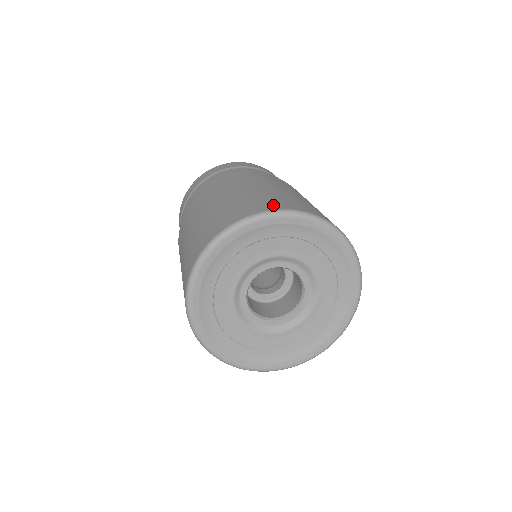
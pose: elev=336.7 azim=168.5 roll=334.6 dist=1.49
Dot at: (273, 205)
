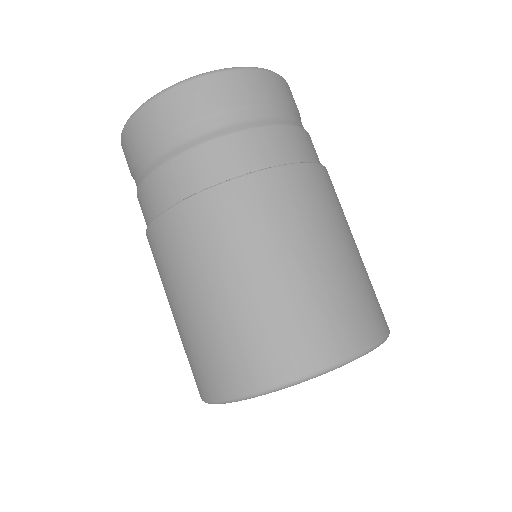
Dot at: (353, 336)
